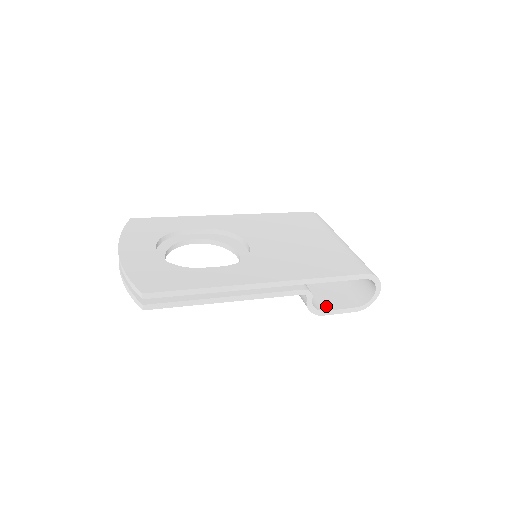
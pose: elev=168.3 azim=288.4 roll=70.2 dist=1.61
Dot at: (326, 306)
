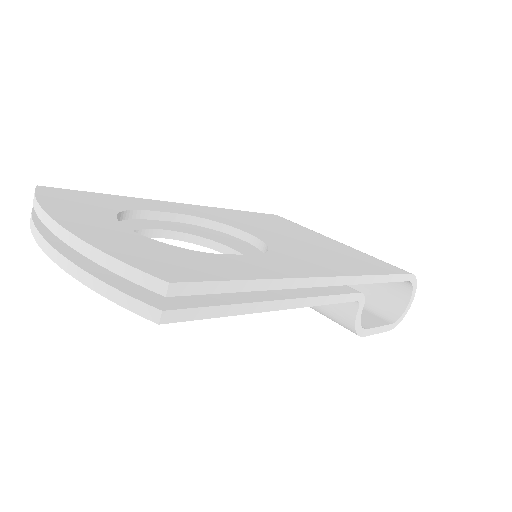
Dot at: (362, 323)
